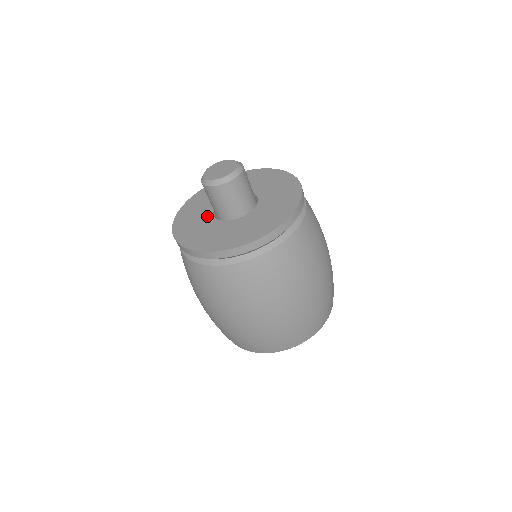
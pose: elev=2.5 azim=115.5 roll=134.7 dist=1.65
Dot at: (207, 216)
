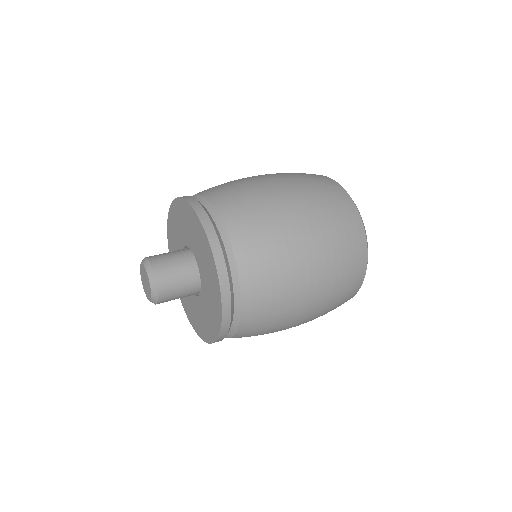
Dot at: occluded
